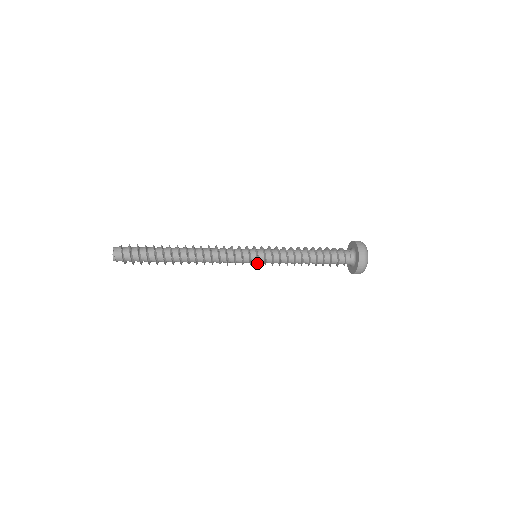
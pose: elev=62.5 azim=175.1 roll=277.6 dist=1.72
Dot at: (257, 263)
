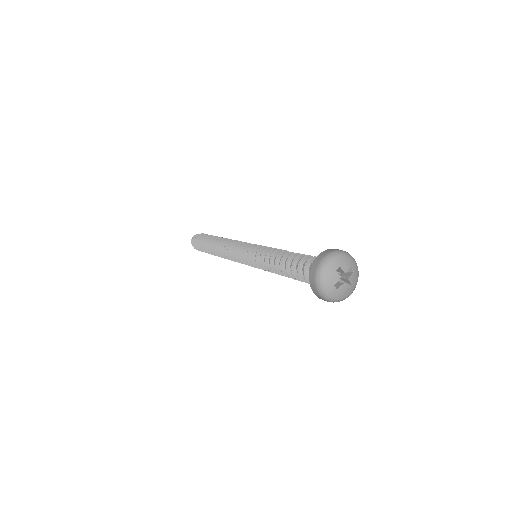
Dot at: (248, 252)
